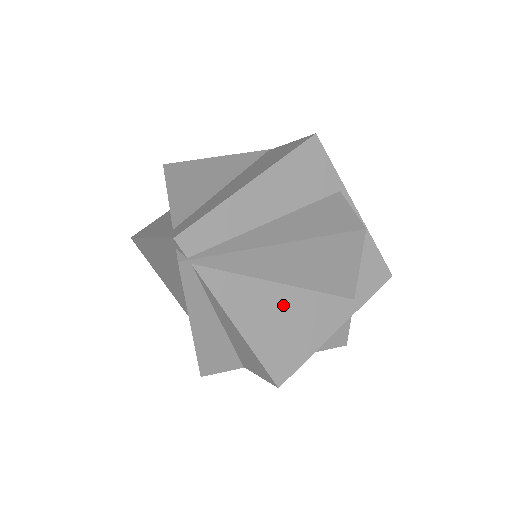
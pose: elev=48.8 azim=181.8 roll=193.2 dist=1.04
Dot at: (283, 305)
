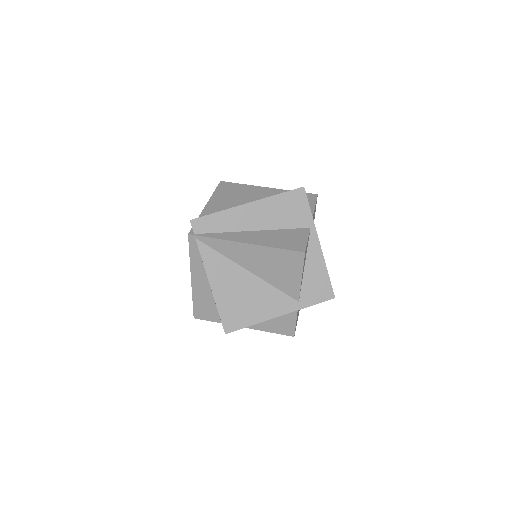
Dot at: (245, 284)
